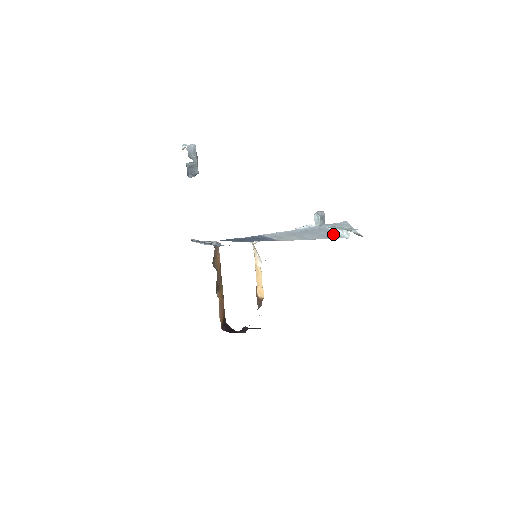
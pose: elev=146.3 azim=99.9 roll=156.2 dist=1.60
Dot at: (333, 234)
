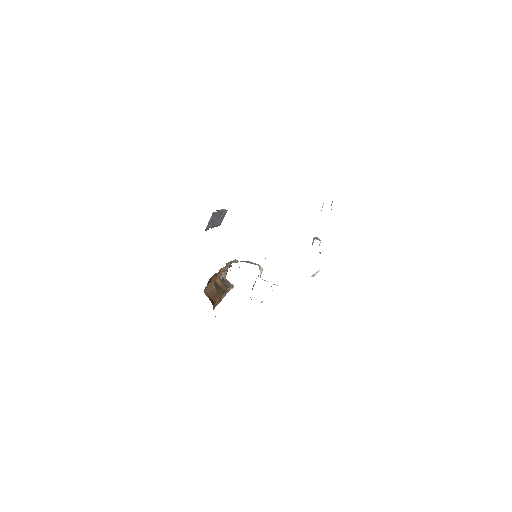
Dot at: occluded
